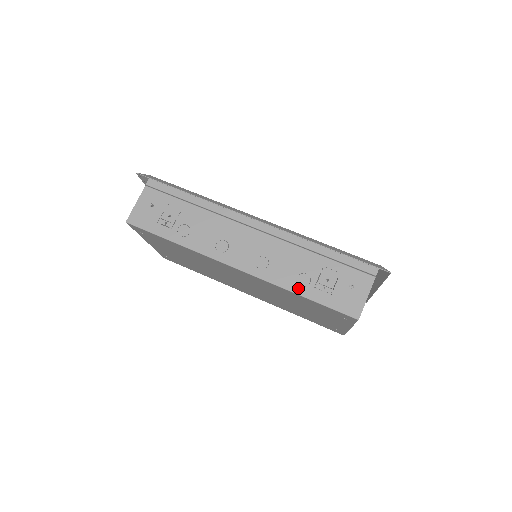
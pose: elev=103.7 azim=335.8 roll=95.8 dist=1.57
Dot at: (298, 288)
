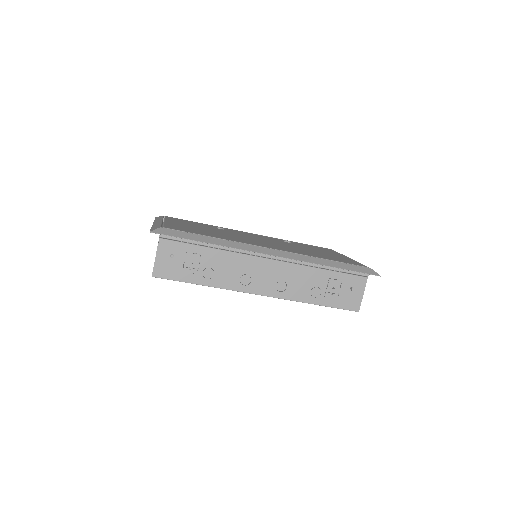
Dot at: (313, 300)
